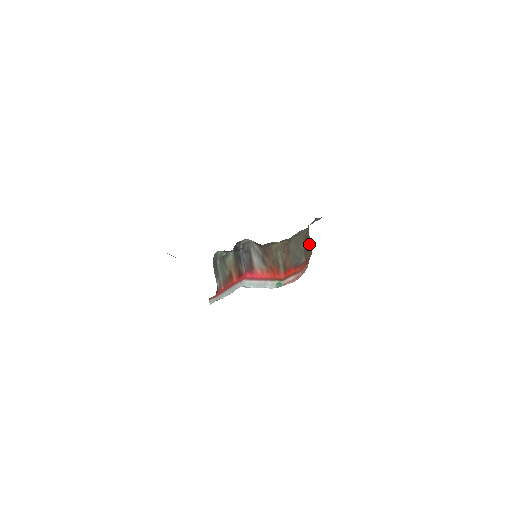
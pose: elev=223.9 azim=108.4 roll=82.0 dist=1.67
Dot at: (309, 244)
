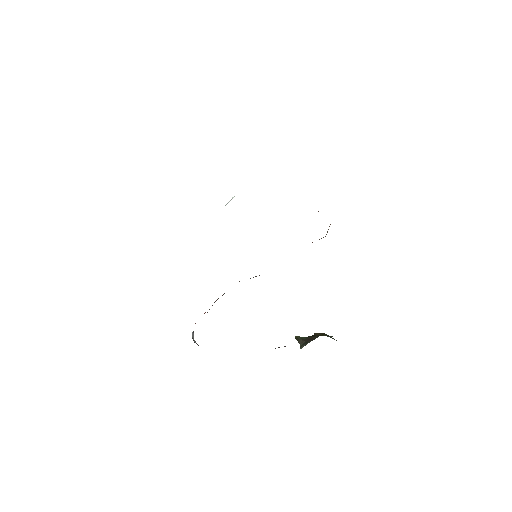
Dot at: occluded
